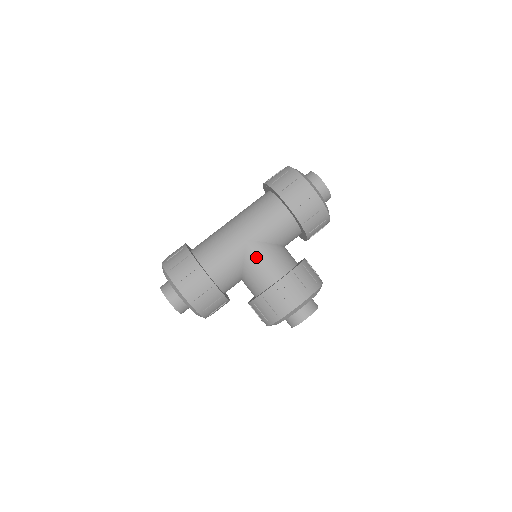
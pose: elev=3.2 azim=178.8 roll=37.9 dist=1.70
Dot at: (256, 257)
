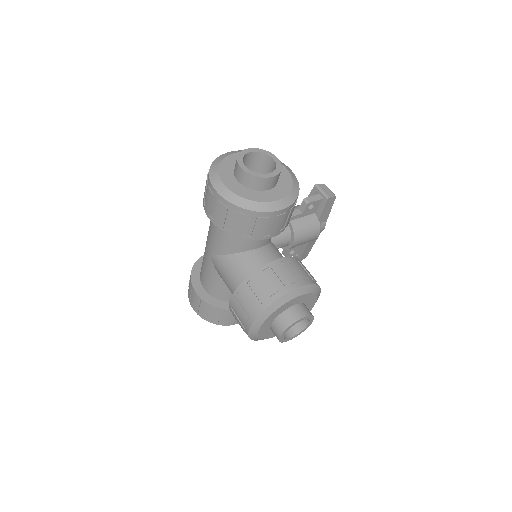
Dot at: (220, 272)
